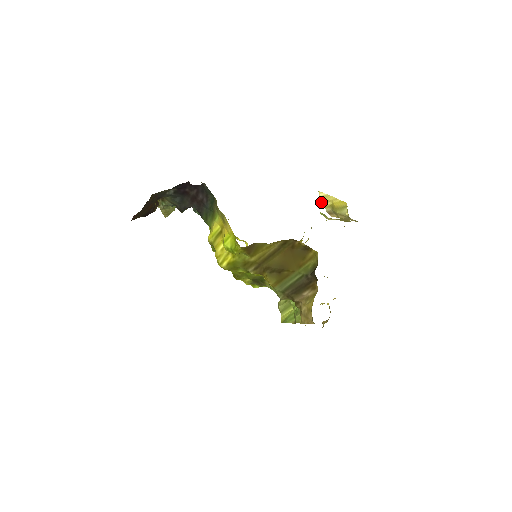
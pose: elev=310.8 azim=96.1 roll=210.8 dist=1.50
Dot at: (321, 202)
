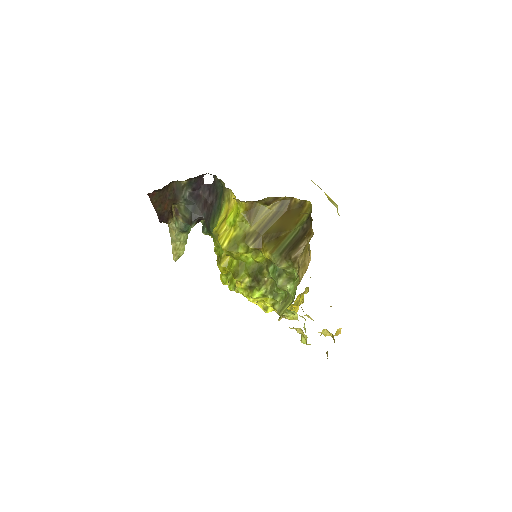
Dot at: occluded
